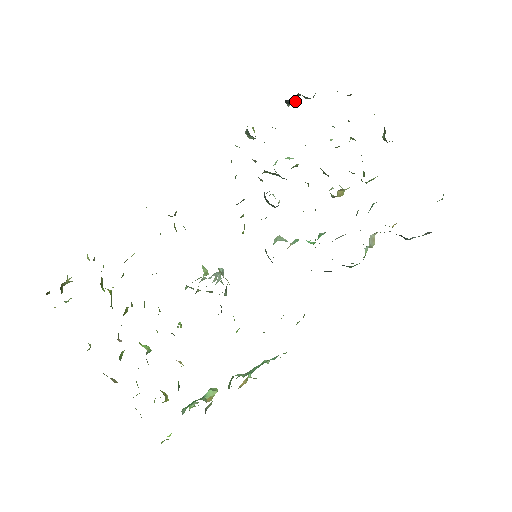
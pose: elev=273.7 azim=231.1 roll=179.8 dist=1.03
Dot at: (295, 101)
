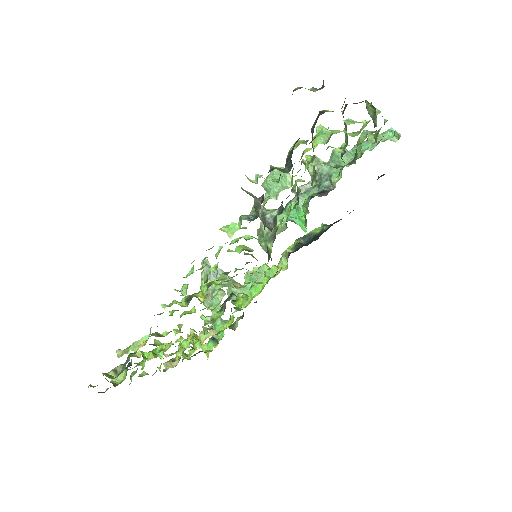
Dot at: occluded
